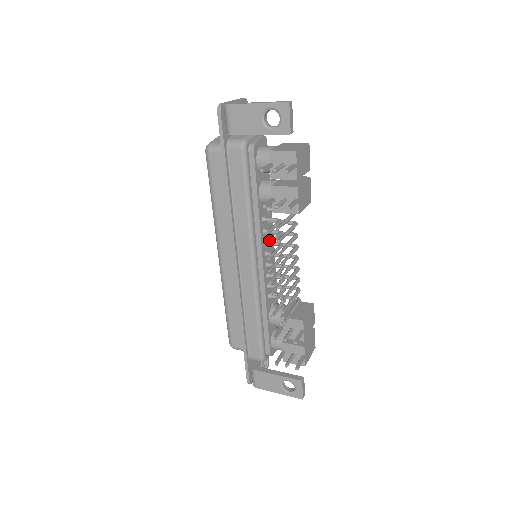
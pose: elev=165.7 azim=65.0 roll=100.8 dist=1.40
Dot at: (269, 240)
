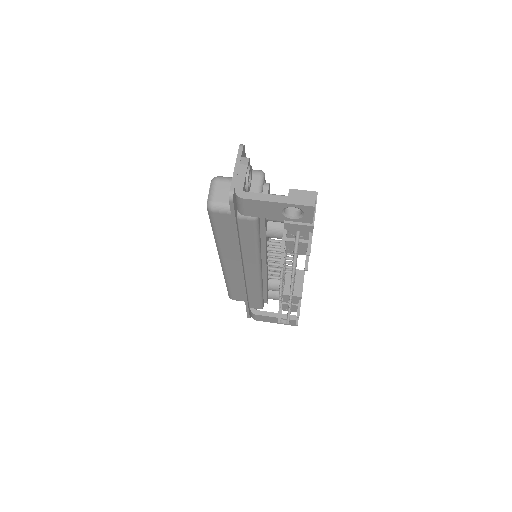
Dot at: (269, 246)
